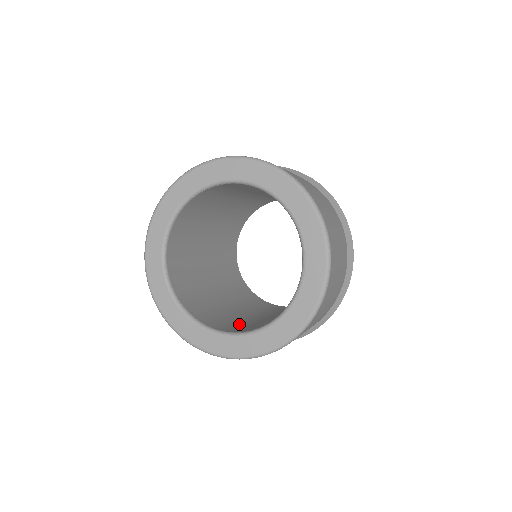
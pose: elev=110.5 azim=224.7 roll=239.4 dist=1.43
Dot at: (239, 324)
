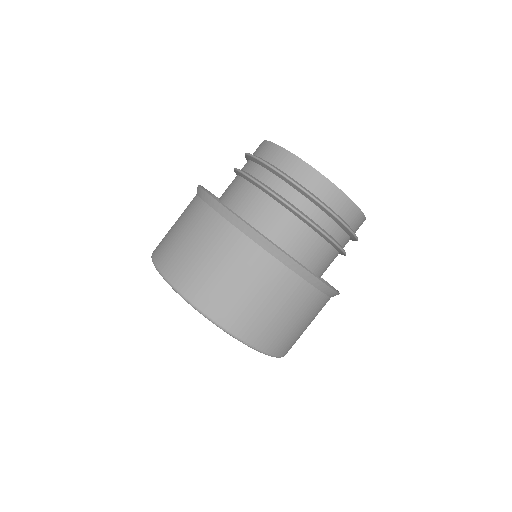
Dot at: occluded
